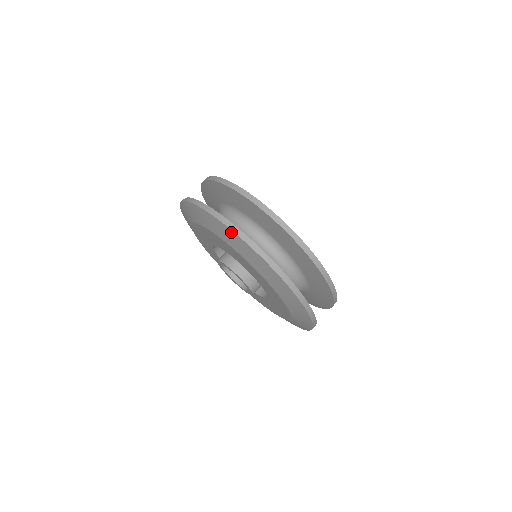
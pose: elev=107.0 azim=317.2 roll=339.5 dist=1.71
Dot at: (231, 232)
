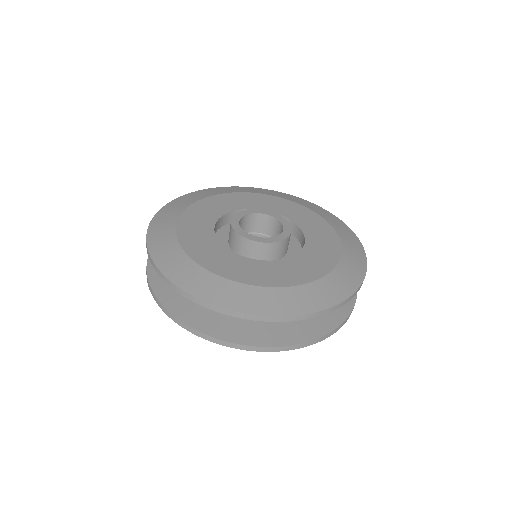
Dot at: (254, 349)
